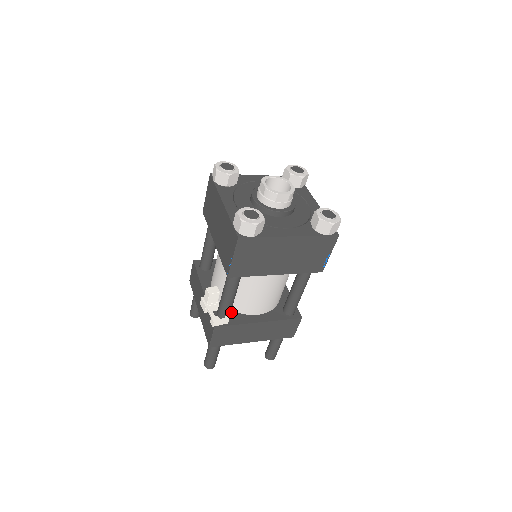
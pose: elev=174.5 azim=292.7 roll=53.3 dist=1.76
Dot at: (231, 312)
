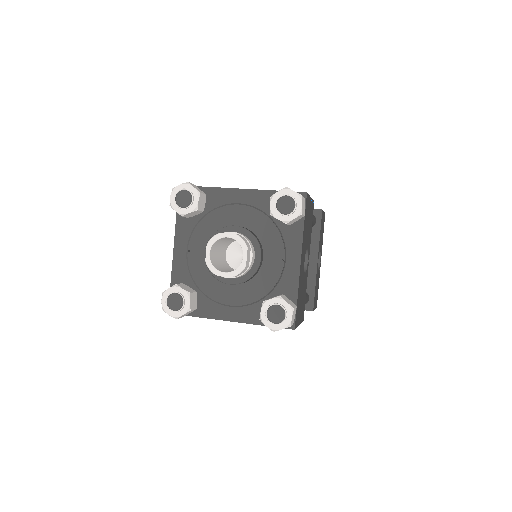
Dot at: occluded
